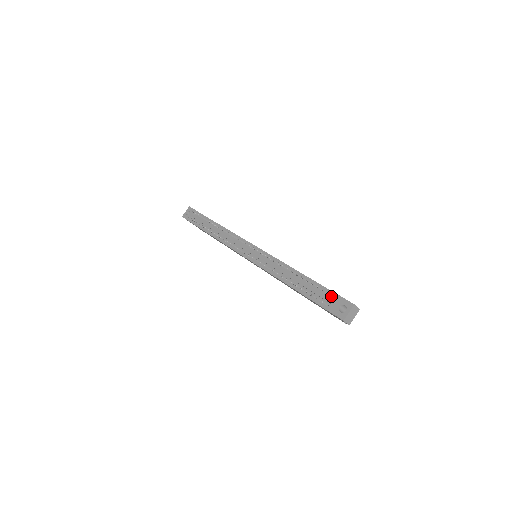
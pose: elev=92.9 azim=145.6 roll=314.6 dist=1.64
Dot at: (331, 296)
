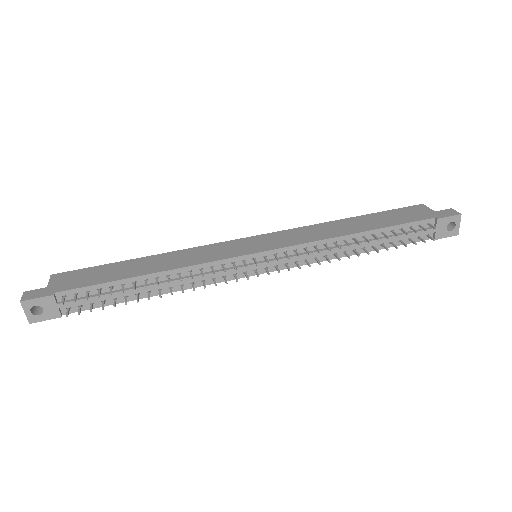
Dot at: (431, 226)
